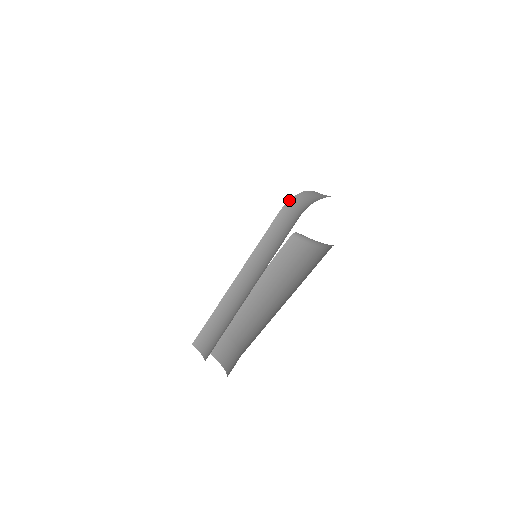
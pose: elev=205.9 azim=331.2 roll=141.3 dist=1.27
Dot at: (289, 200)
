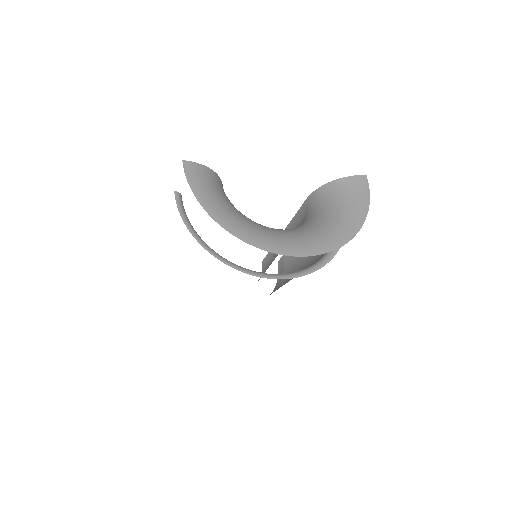
Dot at: (315, 190)
